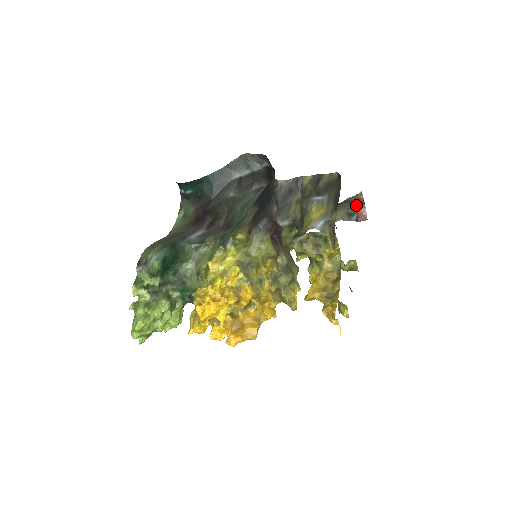
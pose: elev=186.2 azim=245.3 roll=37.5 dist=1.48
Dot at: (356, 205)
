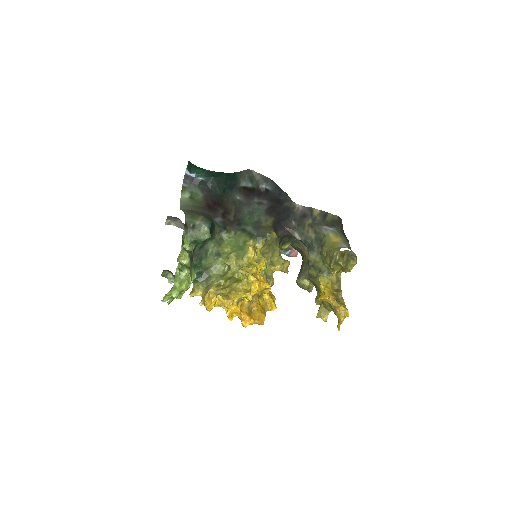
Dot at: occluded
